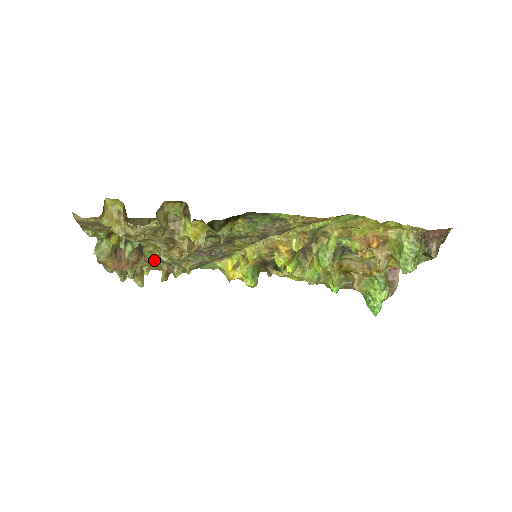
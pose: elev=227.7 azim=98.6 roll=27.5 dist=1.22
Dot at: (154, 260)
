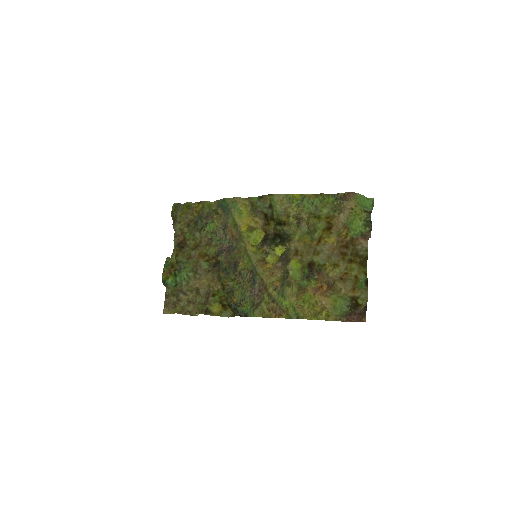
Dot at: (198, 237)
